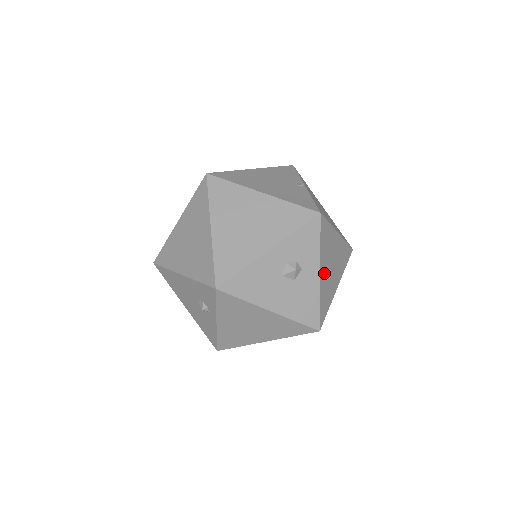
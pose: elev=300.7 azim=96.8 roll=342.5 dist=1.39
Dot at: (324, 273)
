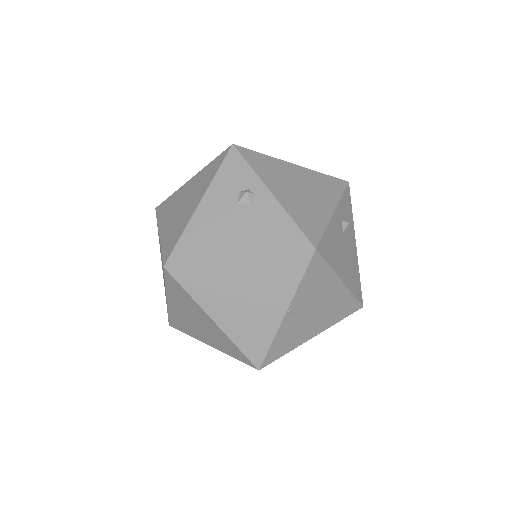
Dot at: occluded
